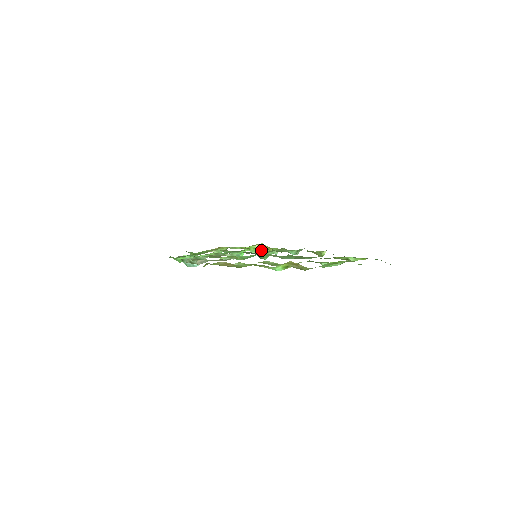
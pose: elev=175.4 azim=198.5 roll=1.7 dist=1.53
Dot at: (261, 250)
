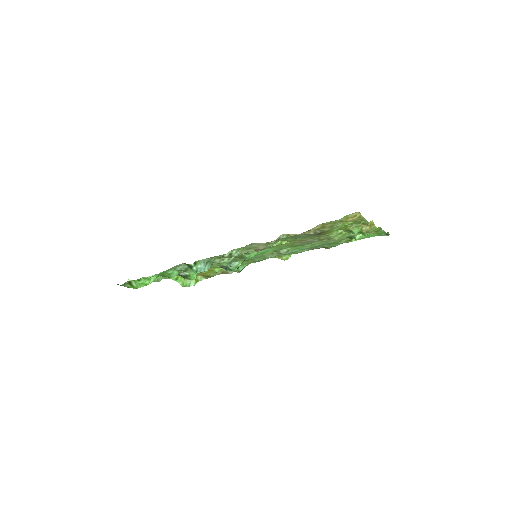
Dot at: occluded
